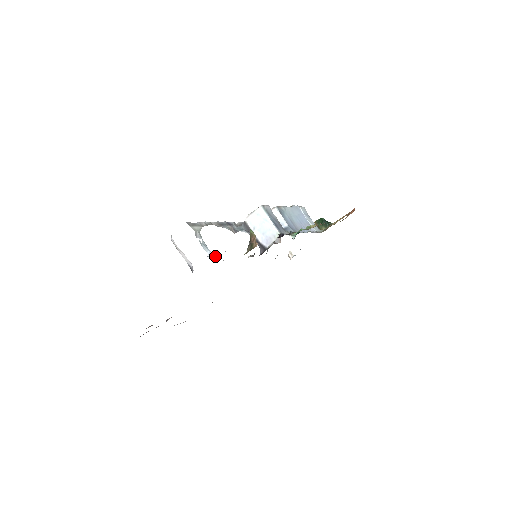
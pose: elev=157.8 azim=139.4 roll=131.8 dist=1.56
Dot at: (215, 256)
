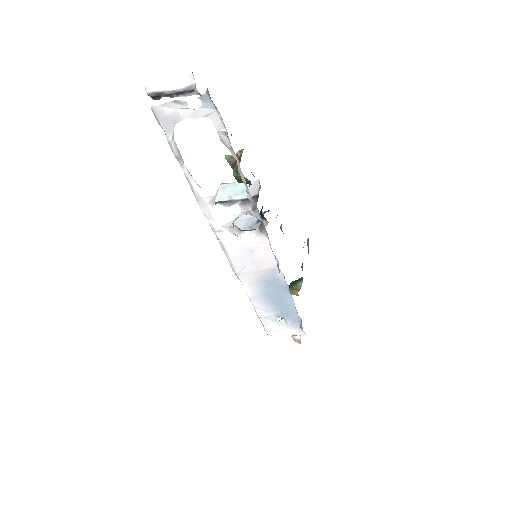
Dot at: (208, 112)
